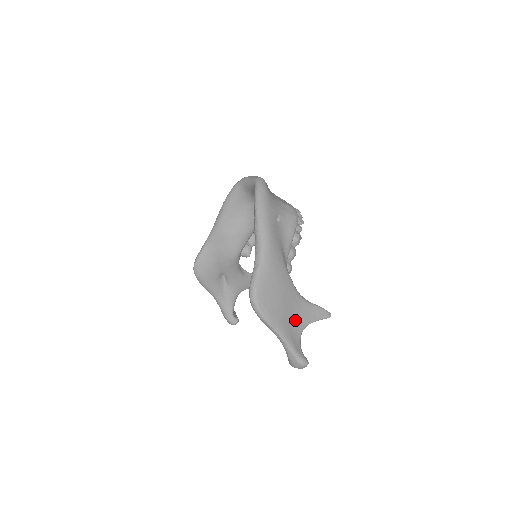
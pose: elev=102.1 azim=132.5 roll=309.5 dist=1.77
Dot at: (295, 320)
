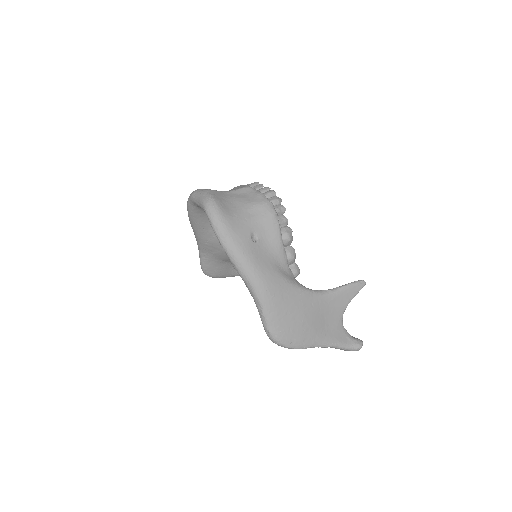
Dot at: (329, 319)
